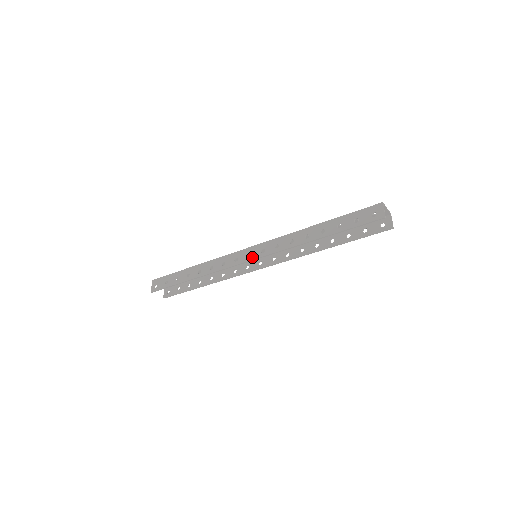
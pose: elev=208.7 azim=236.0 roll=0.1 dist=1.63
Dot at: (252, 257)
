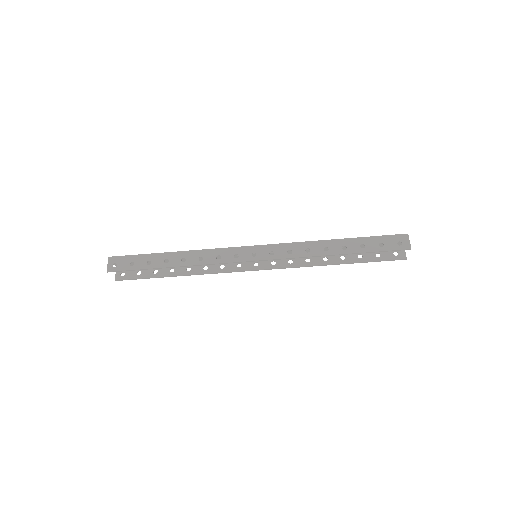
Dot at: (258, 257)
